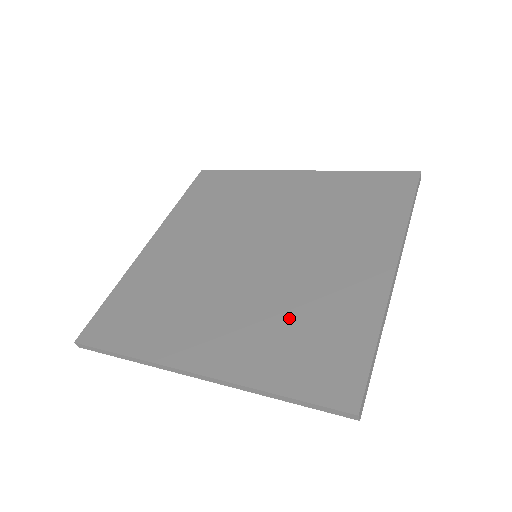
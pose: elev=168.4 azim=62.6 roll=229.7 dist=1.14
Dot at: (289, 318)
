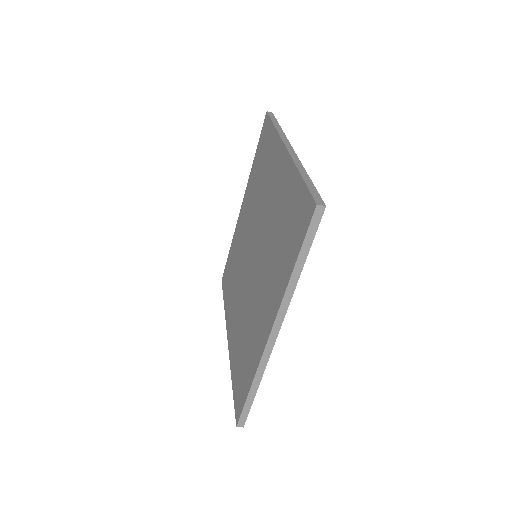
Dot at: (244, 334)
